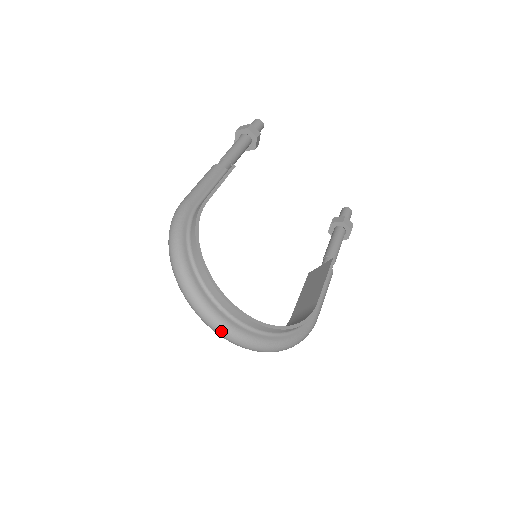
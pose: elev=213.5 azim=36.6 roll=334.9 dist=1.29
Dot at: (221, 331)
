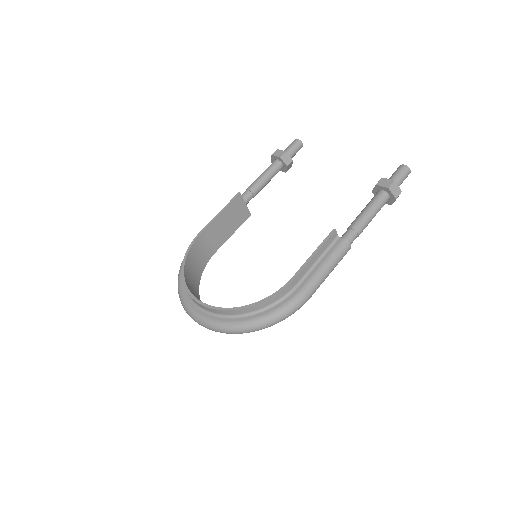
Dot at: (198, 322)
